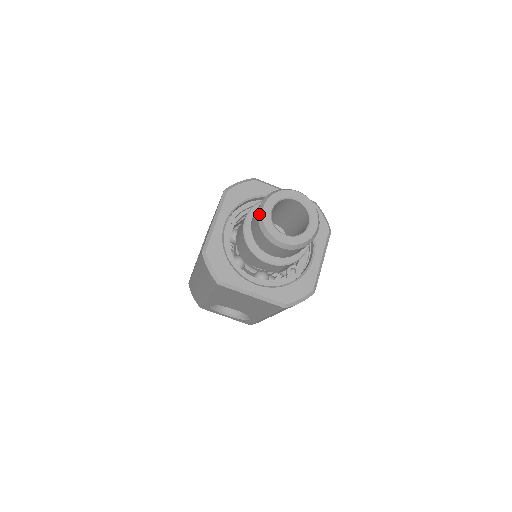
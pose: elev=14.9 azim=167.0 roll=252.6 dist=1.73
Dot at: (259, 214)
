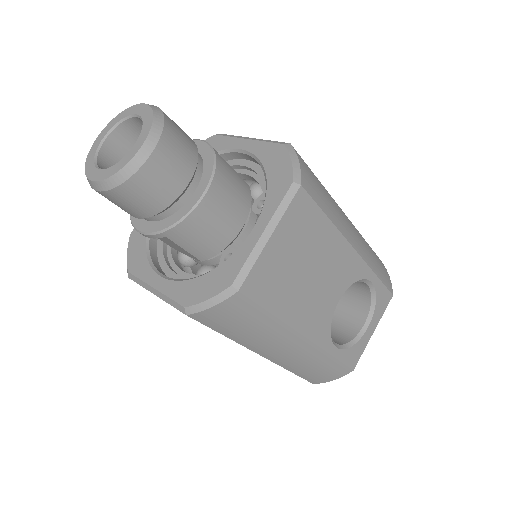
Dot at: occluded
